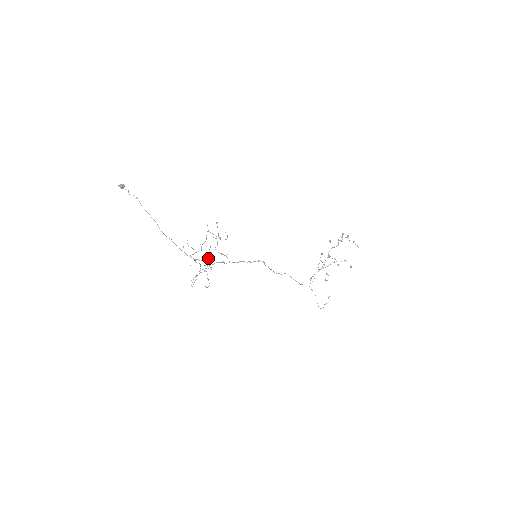
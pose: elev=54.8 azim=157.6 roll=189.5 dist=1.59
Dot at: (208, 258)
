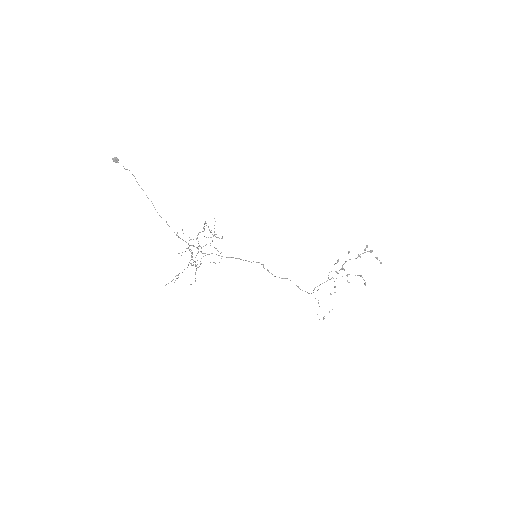
Dot at: (195, 257)
